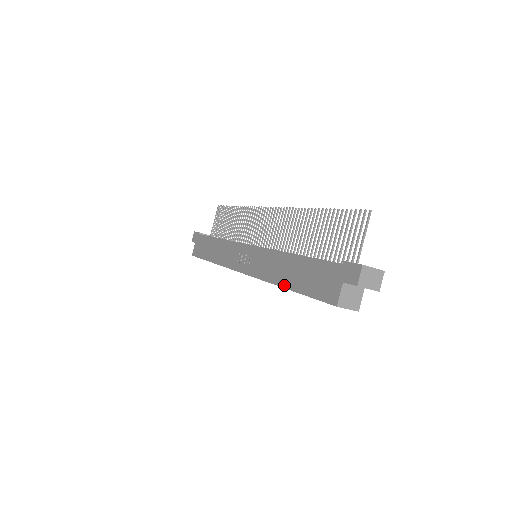
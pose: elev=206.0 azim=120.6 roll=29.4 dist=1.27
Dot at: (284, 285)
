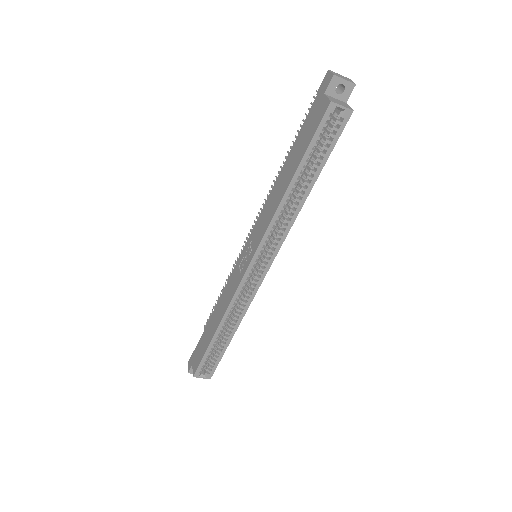
Dot at: (287, 185)
